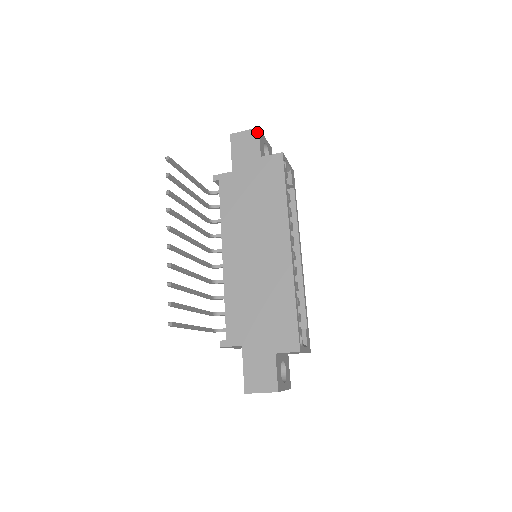
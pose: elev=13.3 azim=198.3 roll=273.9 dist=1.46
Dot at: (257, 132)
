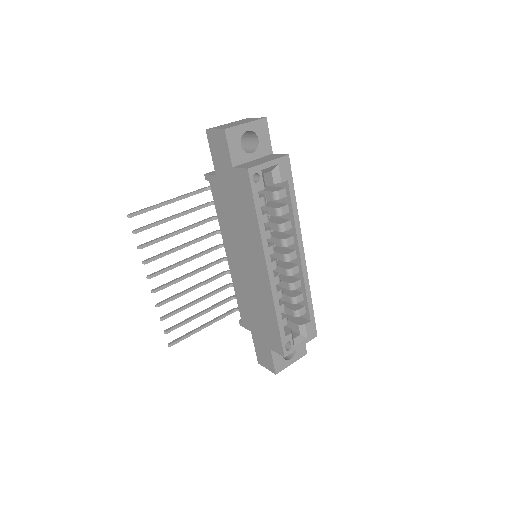
Dot at: (224, 135)
